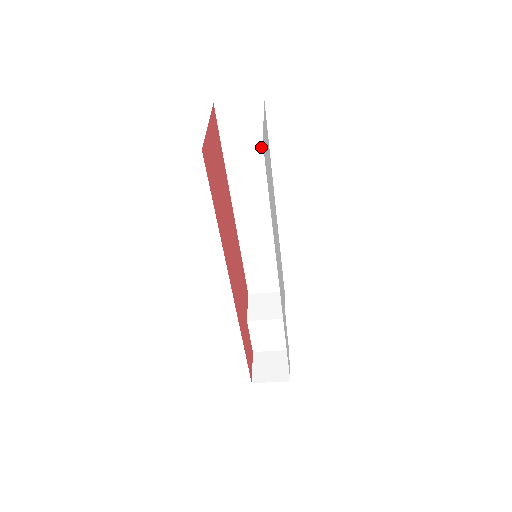
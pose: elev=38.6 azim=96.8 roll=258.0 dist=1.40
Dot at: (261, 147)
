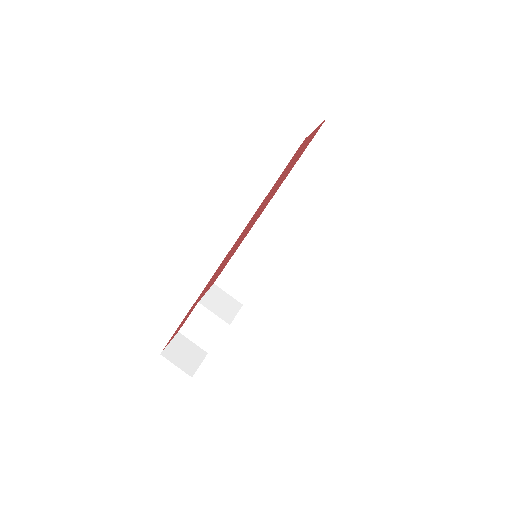
Dot at: (330, 180)
